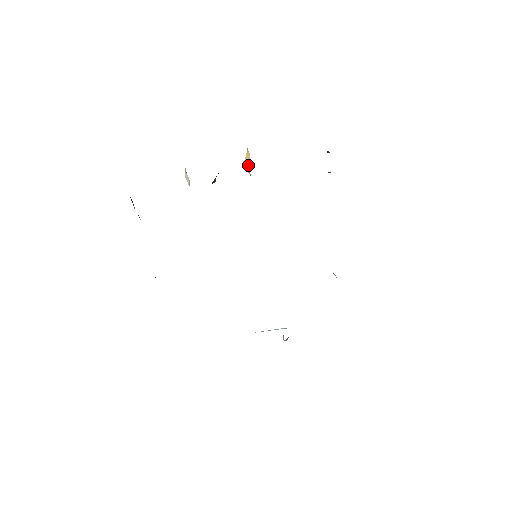
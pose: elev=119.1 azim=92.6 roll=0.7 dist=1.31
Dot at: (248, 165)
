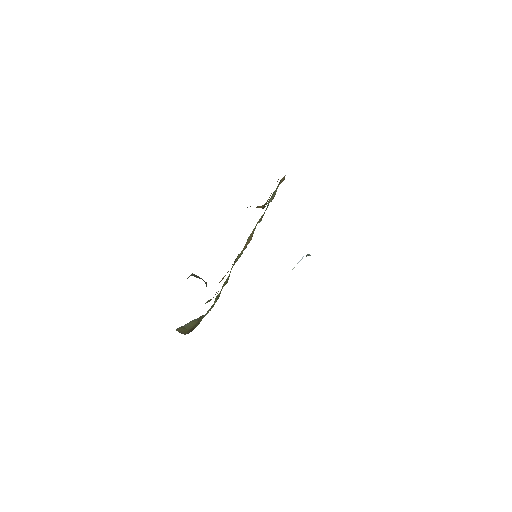
Dot at: occluded
